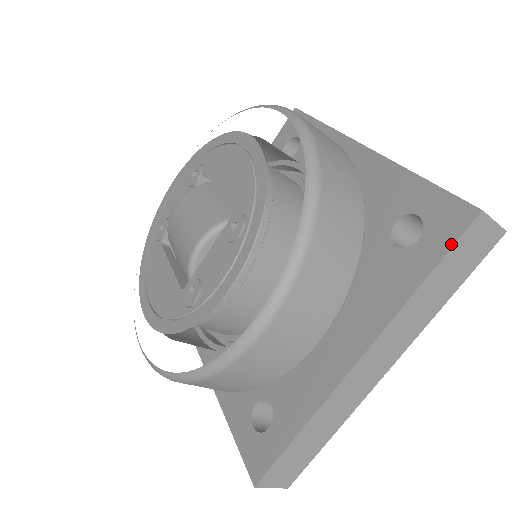
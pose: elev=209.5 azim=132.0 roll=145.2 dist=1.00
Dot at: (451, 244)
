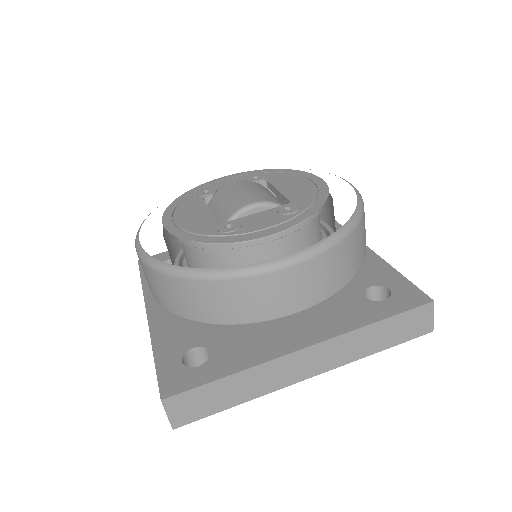
Dot at: (407, 309)
